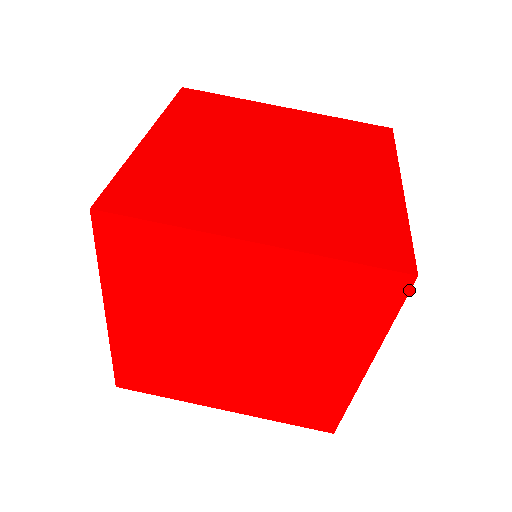
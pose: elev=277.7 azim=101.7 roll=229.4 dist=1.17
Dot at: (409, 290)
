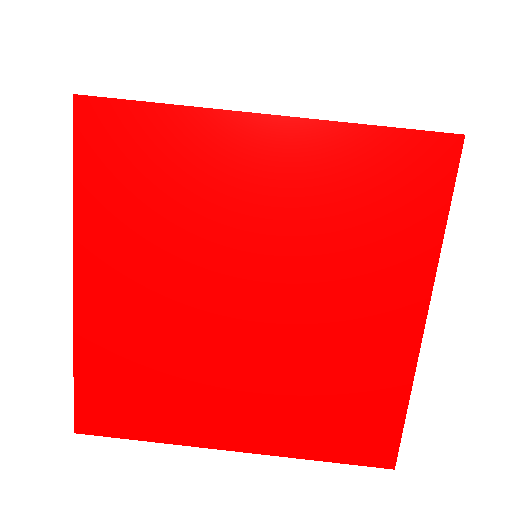
Dot at: (458, 160)
